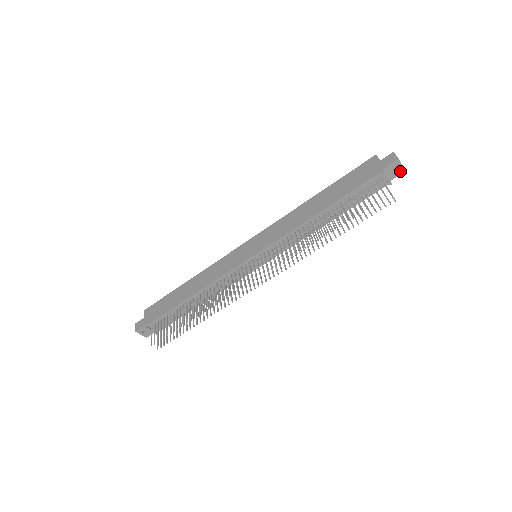
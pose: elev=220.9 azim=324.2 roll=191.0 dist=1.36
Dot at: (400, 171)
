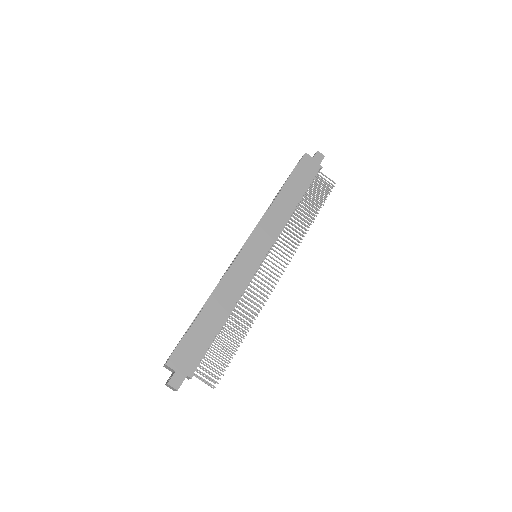
Dot at: occluded
